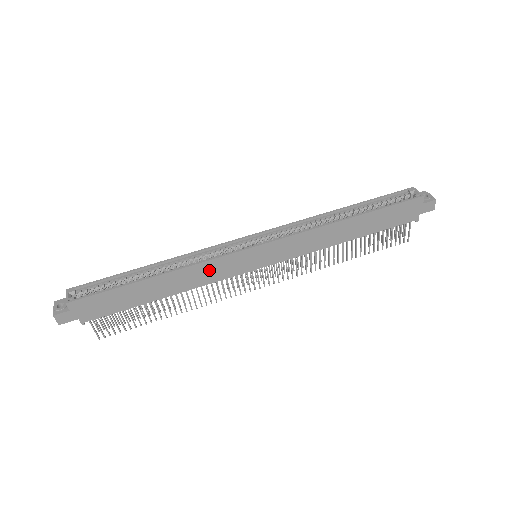
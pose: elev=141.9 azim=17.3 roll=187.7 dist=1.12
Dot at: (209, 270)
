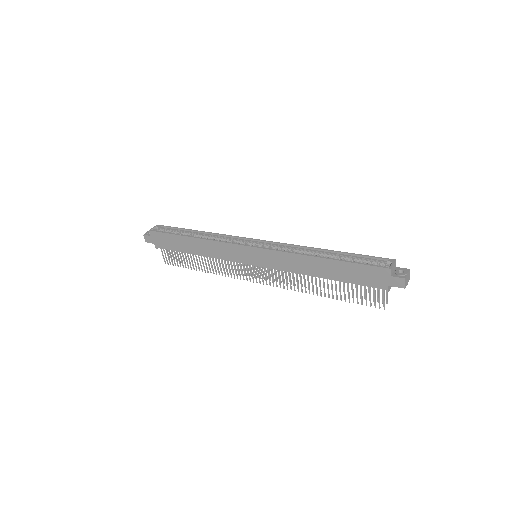
Dot at: (221, 249)
